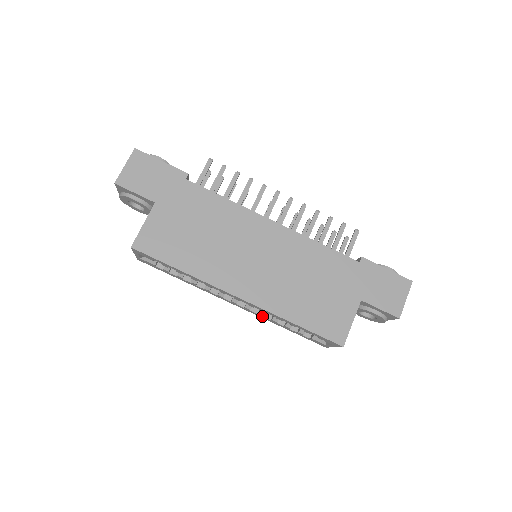
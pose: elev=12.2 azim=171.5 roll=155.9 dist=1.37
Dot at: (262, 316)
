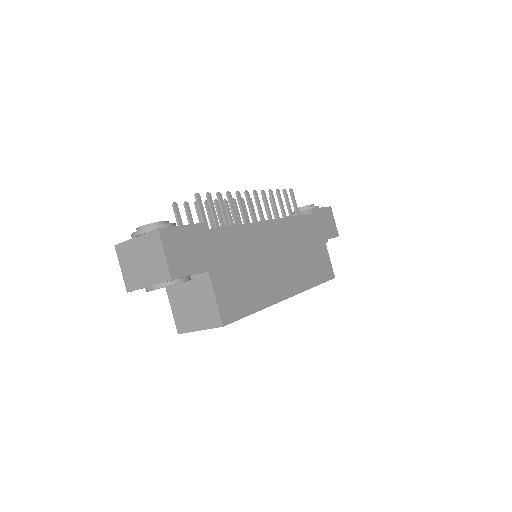
Dot at: occluded
